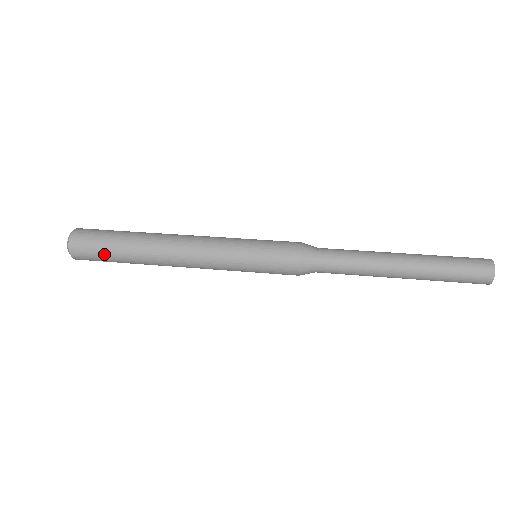
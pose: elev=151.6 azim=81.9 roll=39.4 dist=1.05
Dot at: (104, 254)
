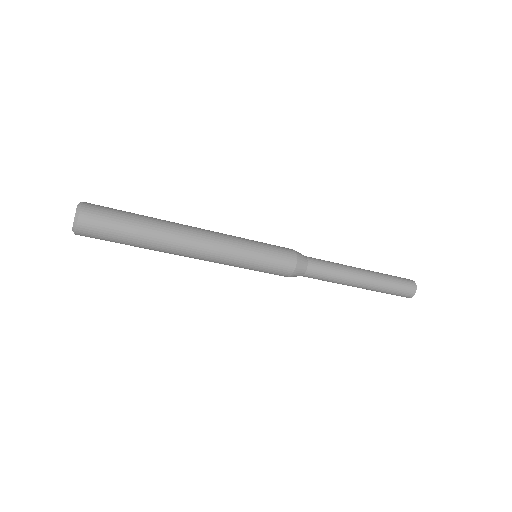
Dot at: (121, 211)
